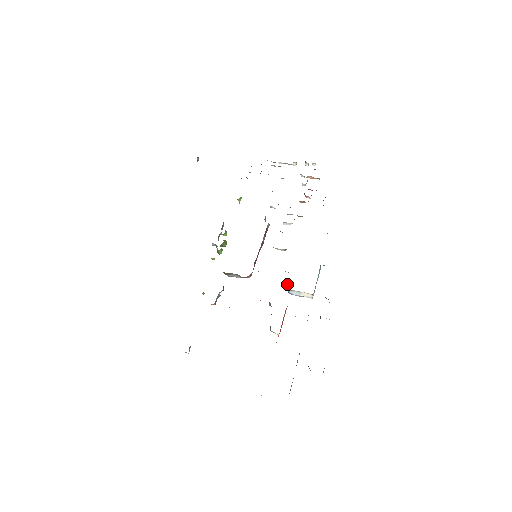
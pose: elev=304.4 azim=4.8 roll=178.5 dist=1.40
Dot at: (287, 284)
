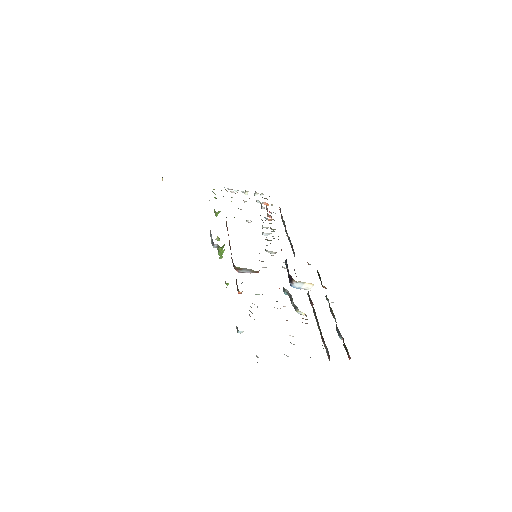
Dot at: occluded
